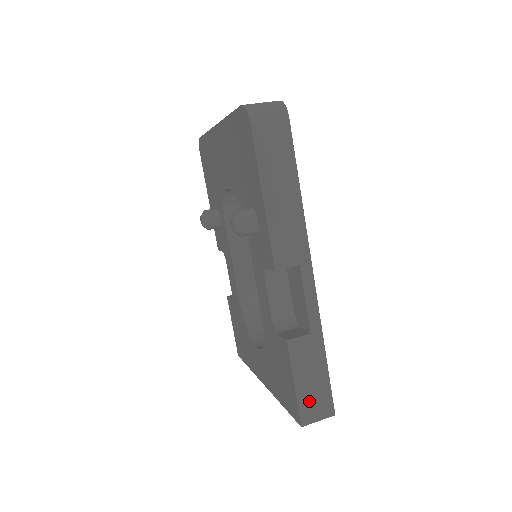
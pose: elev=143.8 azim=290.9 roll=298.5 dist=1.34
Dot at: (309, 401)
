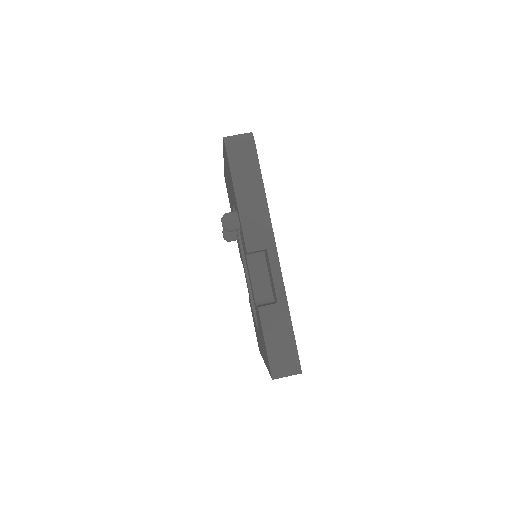
Dot at: (278, 358)
